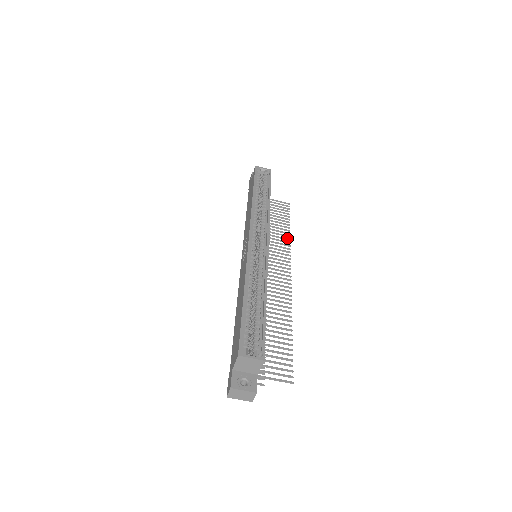
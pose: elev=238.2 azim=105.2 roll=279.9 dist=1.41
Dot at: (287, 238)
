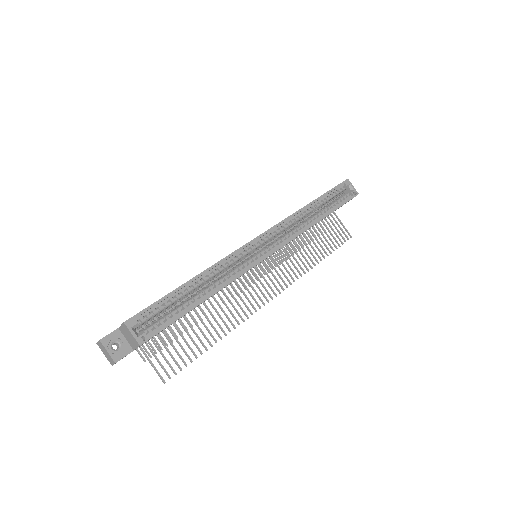
Dot at: occluded
